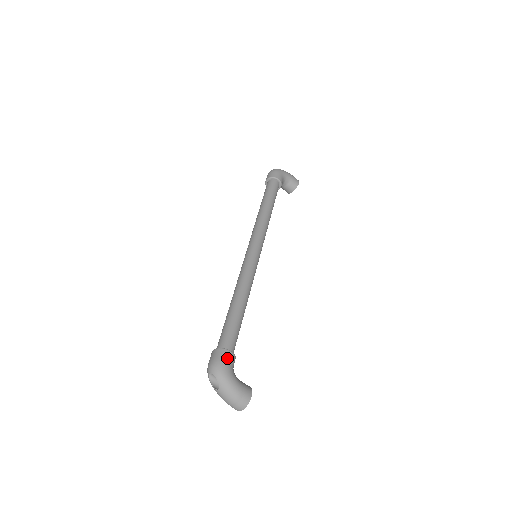
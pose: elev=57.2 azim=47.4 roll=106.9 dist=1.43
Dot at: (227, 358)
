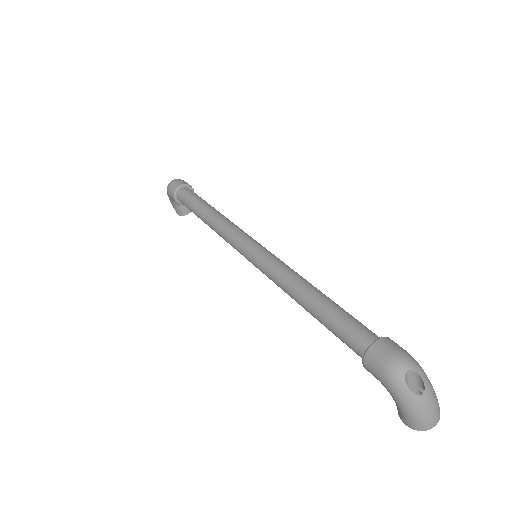
Dot at: (401, 347)
